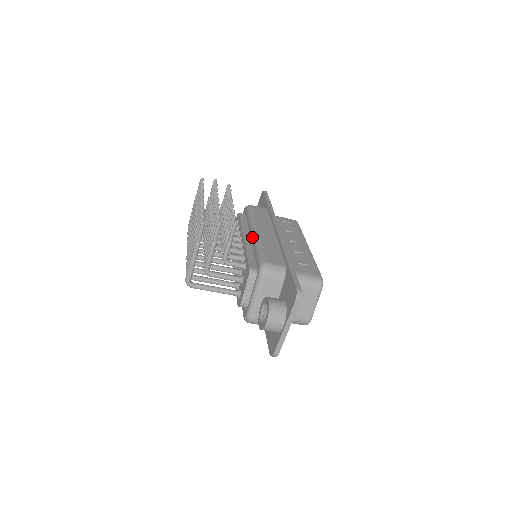
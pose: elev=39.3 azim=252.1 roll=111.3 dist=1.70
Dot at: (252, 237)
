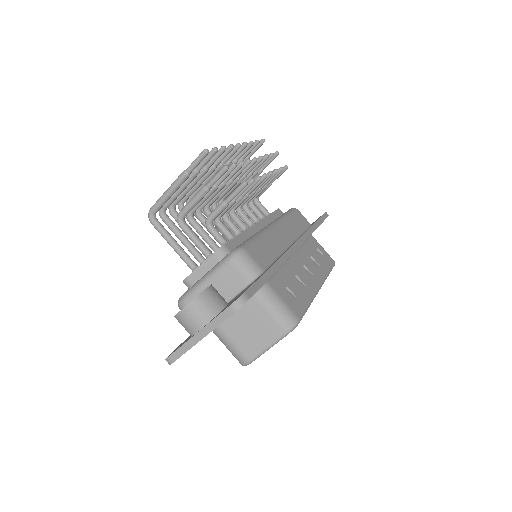
Dot at: occluded
